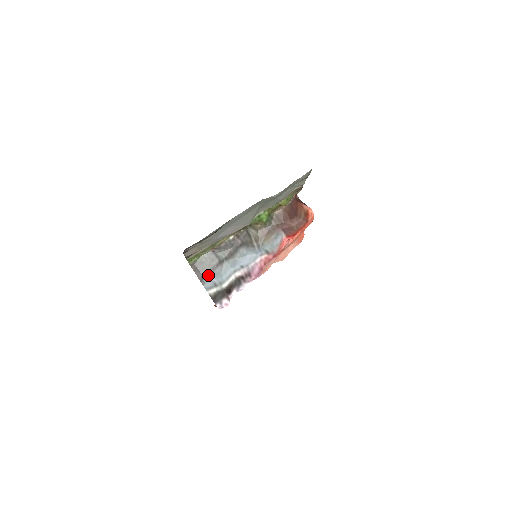
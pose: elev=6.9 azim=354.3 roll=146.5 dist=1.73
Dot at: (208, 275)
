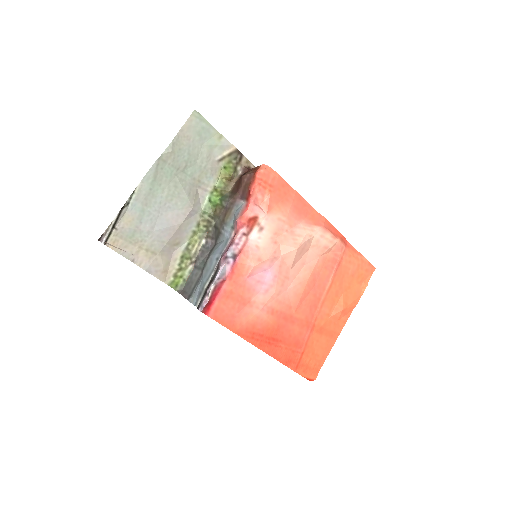
Dot at: (194, 290)
